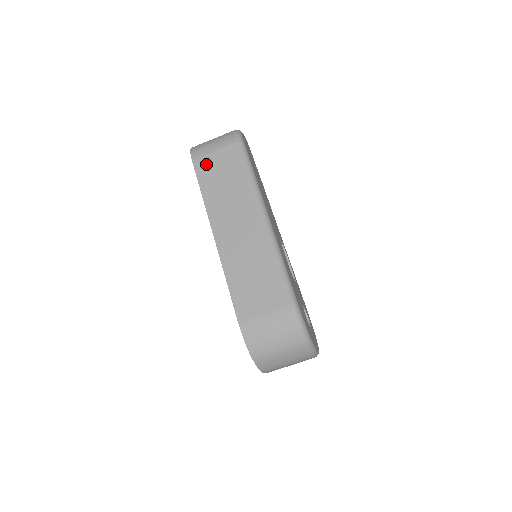
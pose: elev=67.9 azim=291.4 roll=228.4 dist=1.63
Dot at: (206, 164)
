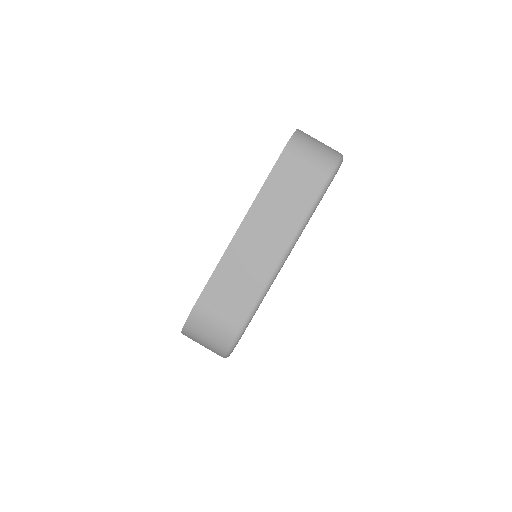
Dot at: (291, 164)
